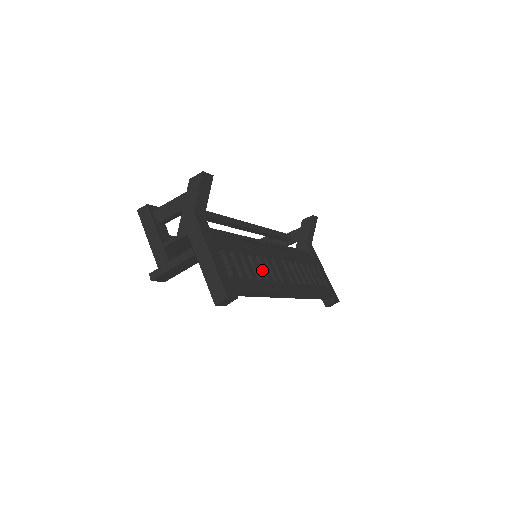
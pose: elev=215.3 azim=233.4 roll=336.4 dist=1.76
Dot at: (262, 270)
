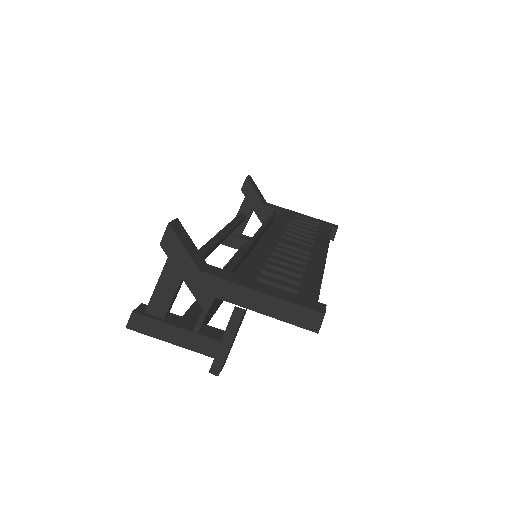
Dot at: occluded
